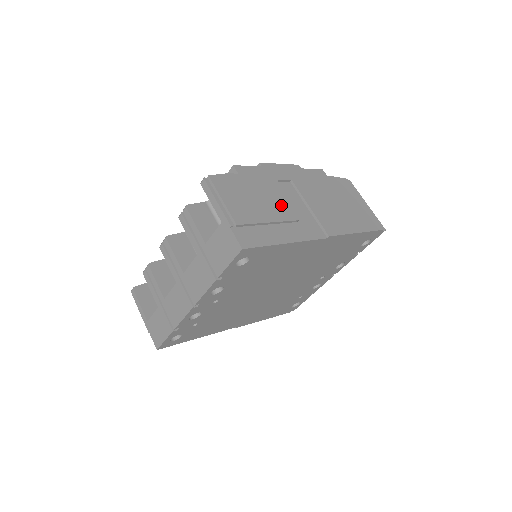
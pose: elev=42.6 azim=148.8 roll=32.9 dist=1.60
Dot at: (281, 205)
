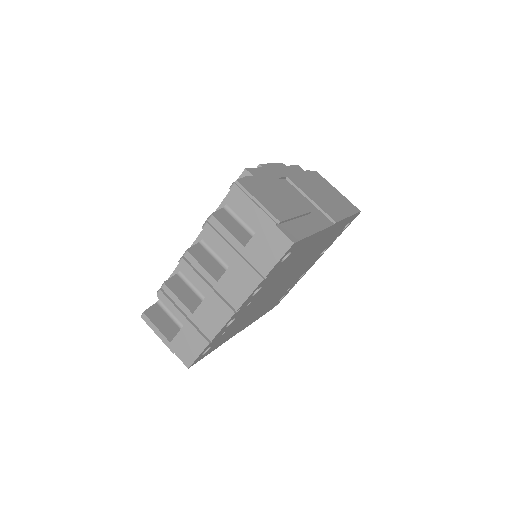
Dot at: (294, 200)
